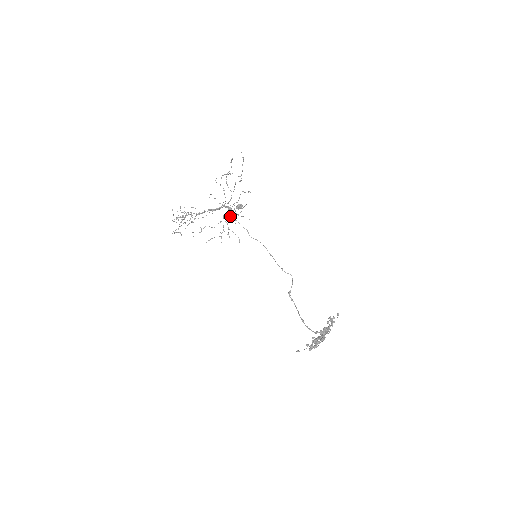
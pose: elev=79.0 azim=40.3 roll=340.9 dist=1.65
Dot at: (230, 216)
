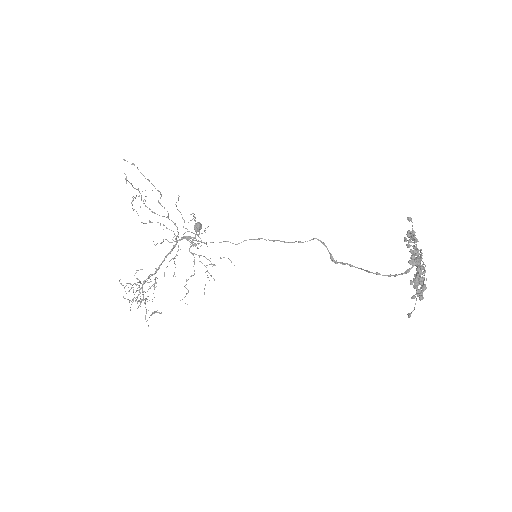
Dot at: (193, 244)
